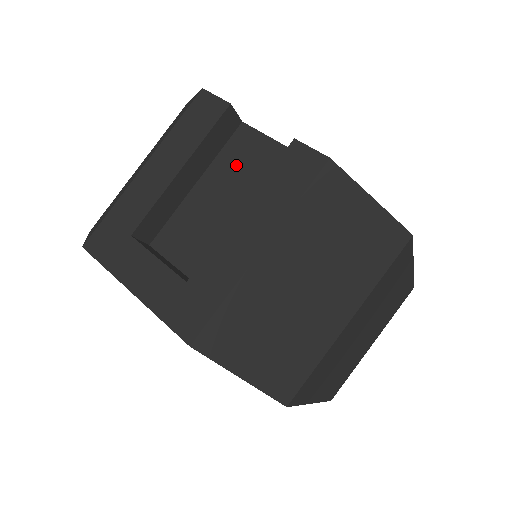
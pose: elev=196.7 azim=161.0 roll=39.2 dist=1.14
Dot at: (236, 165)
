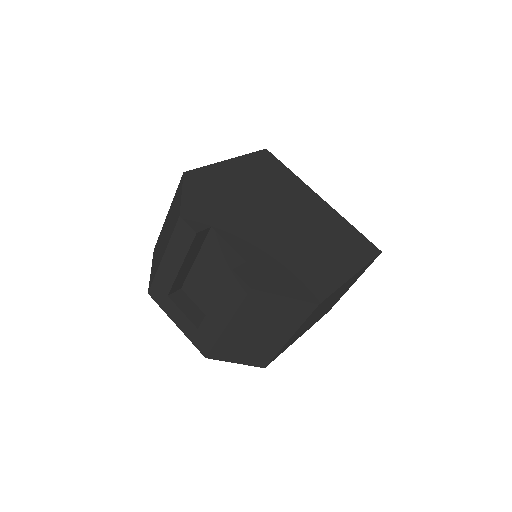
Dot at: (213, 256)
